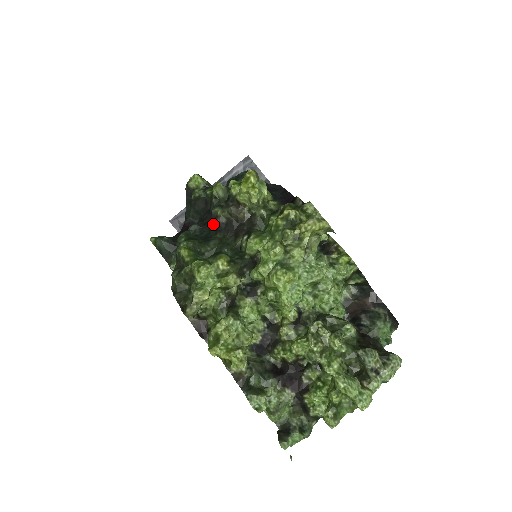
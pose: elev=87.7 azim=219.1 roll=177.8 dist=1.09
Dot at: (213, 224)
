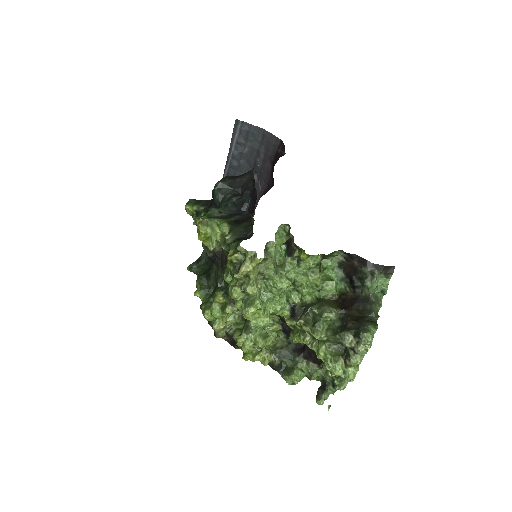
Dot at: occluded
